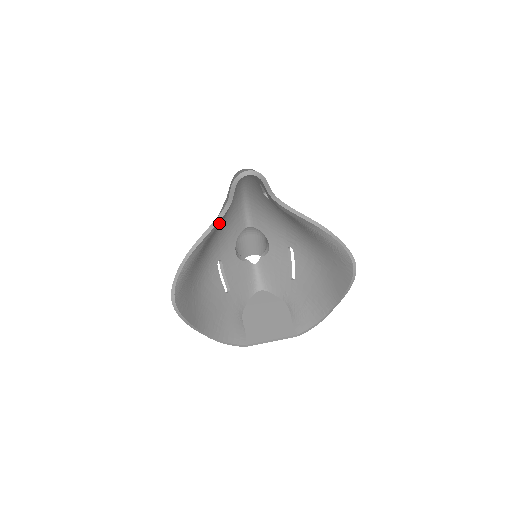
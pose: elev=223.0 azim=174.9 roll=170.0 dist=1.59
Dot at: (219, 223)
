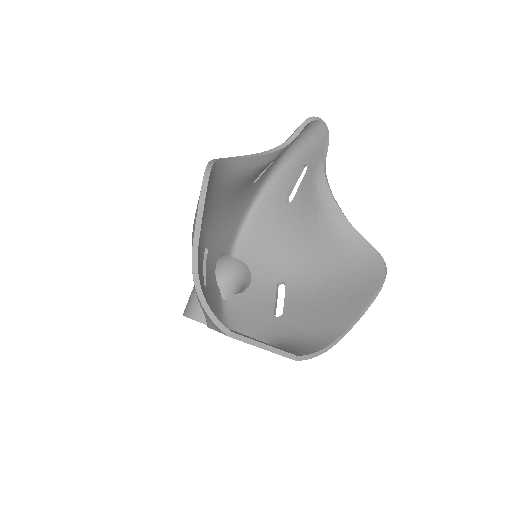
Dot at: (267, 160)
